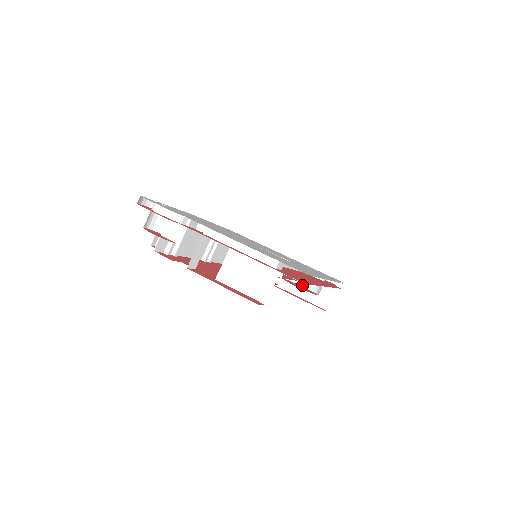
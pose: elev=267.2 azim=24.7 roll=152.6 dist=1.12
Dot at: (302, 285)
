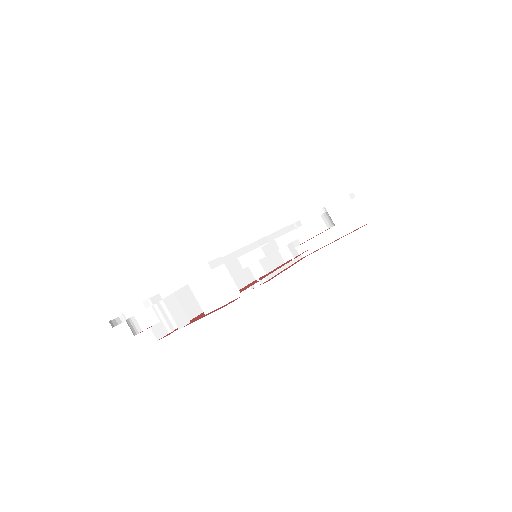
Dot at: (322, 231)
